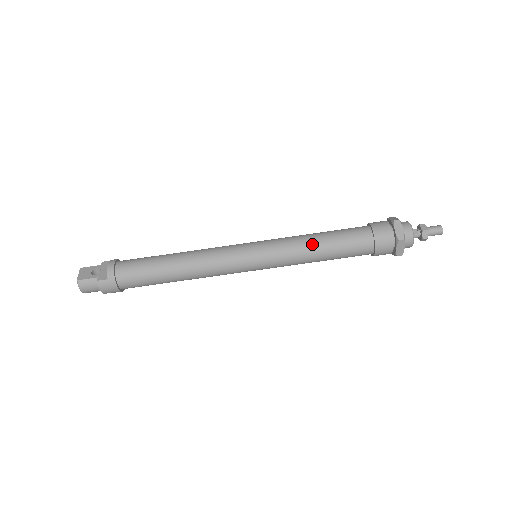
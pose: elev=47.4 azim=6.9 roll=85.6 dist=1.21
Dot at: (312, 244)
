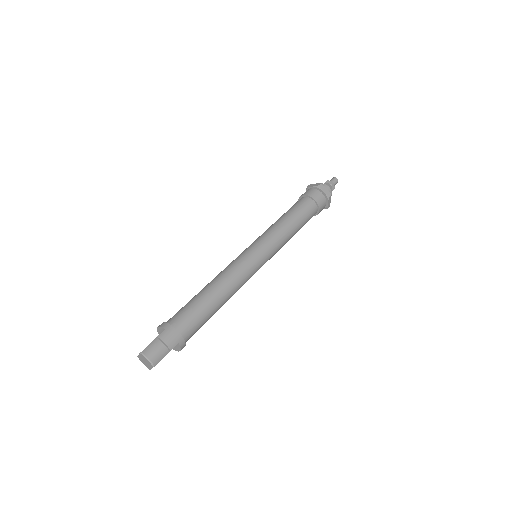
Dot at: (279, 221)
